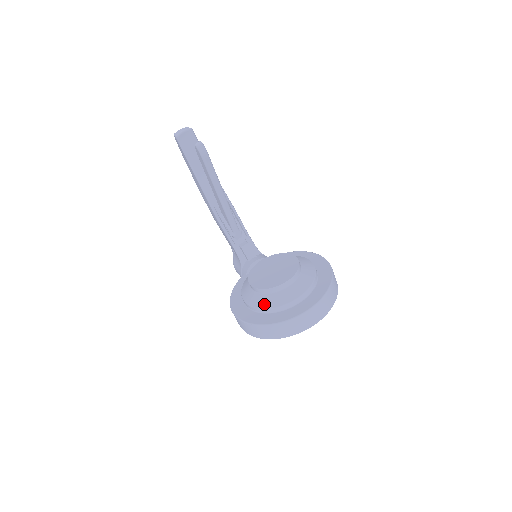
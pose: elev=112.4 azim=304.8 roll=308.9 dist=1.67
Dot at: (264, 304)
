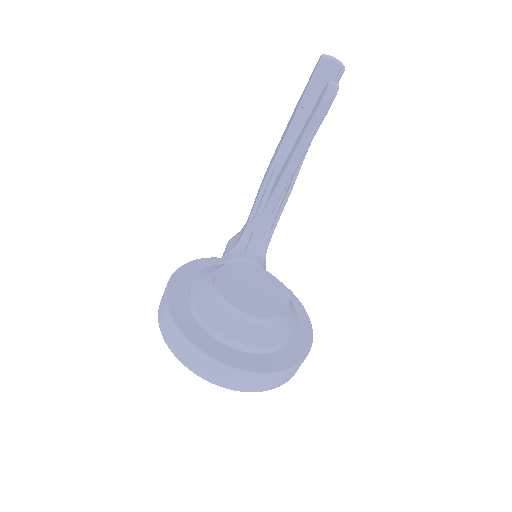
Dot at: (204, 308)
